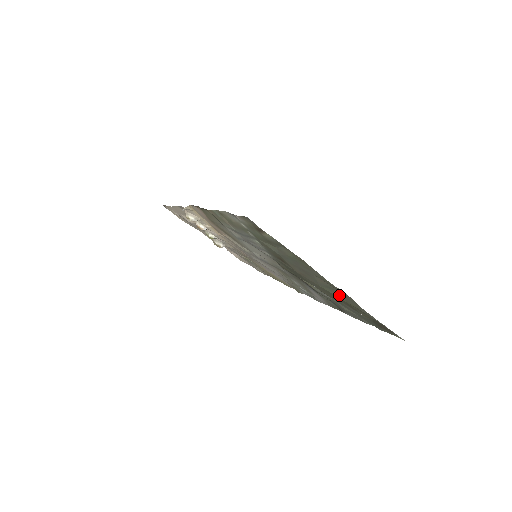
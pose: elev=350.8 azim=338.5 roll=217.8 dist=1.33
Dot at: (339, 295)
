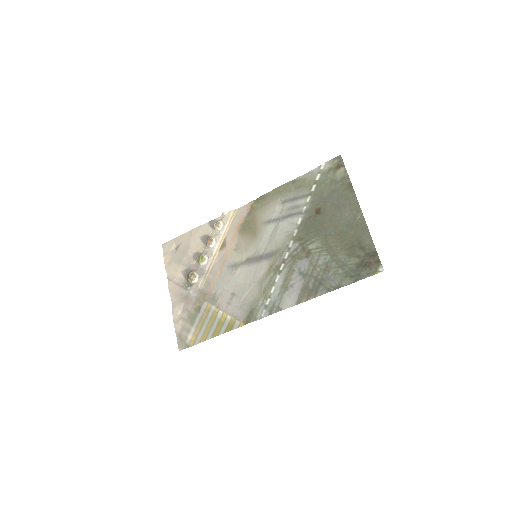
Dot at: (352, 229)
